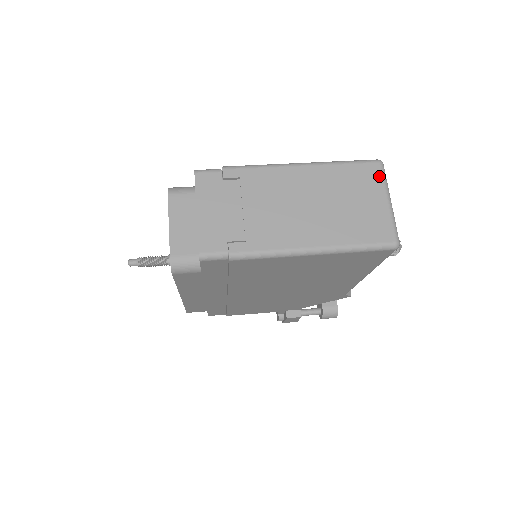
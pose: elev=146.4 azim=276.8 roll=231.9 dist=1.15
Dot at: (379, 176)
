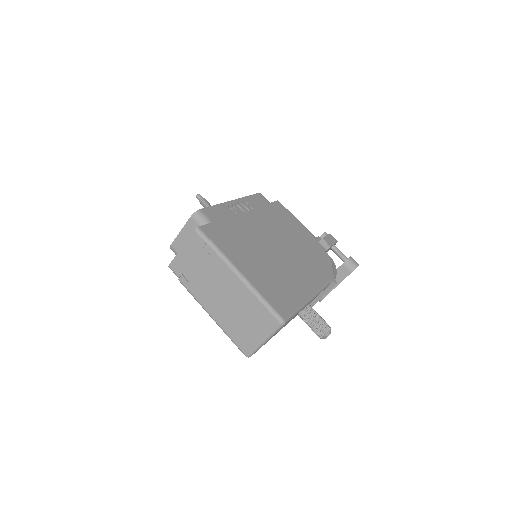
Dot at: (272, 328)
